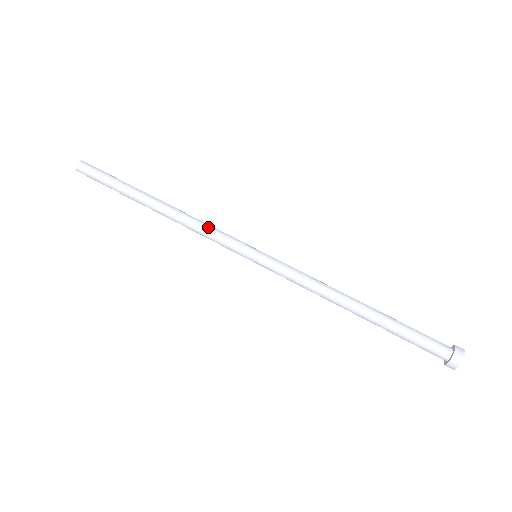
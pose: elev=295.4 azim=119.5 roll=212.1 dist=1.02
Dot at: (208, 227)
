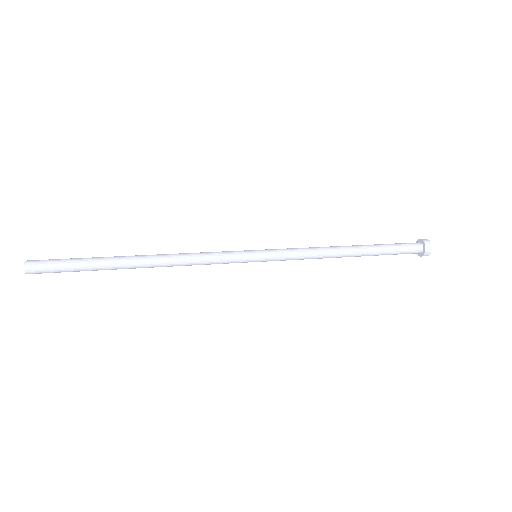
Dot at: (203, 254)
